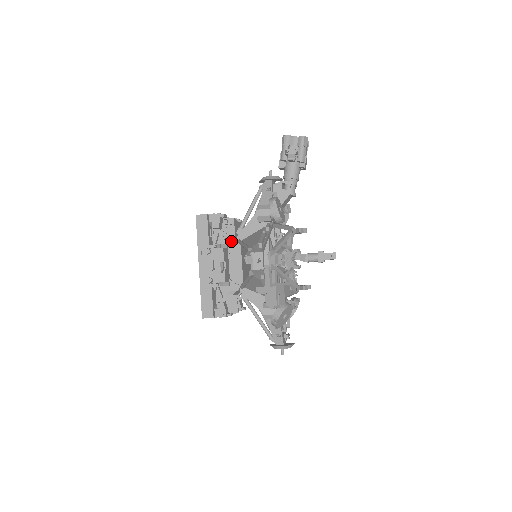
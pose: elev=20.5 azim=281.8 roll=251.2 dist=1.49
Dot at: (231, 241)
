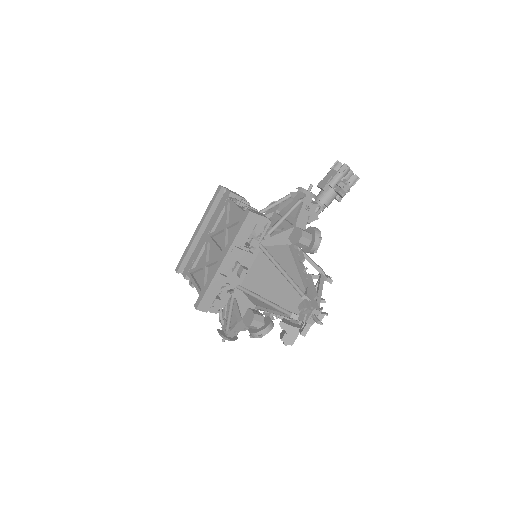
Dot at: (255, 243)
